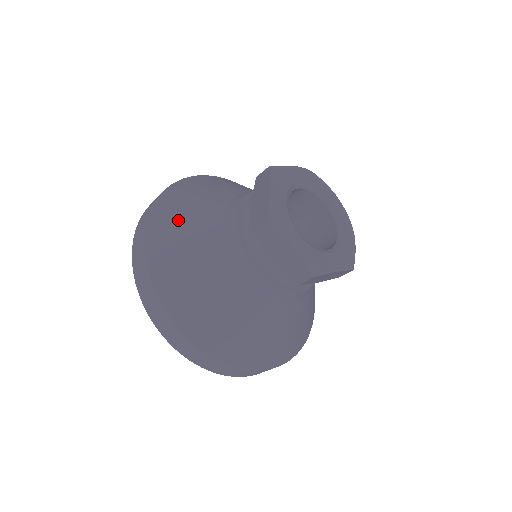
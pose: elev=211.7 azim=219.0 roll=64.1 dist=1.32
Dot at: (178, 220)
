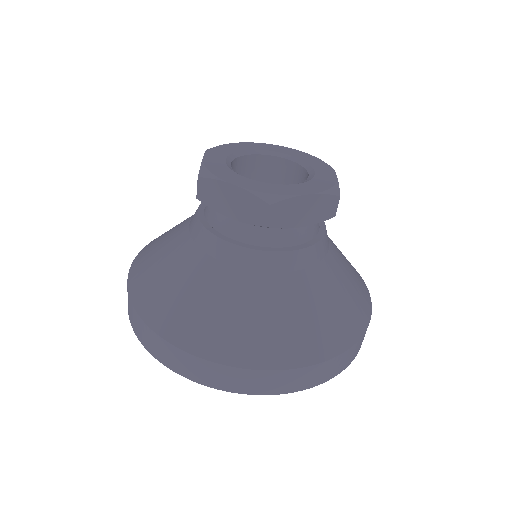
Dot at: (155, 247)
